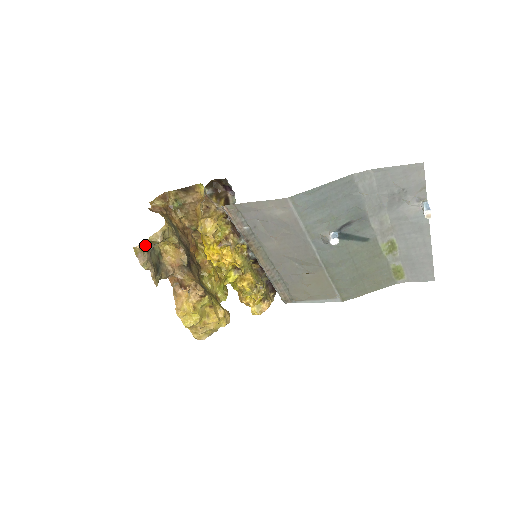
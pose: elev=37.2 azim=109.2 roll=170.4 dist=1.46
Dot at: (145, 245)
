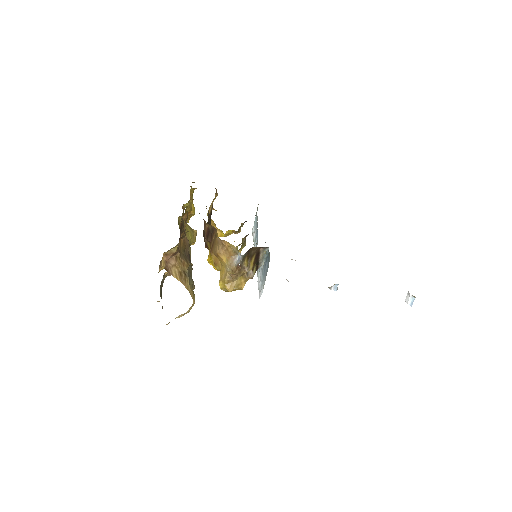
Dot at: occluded
